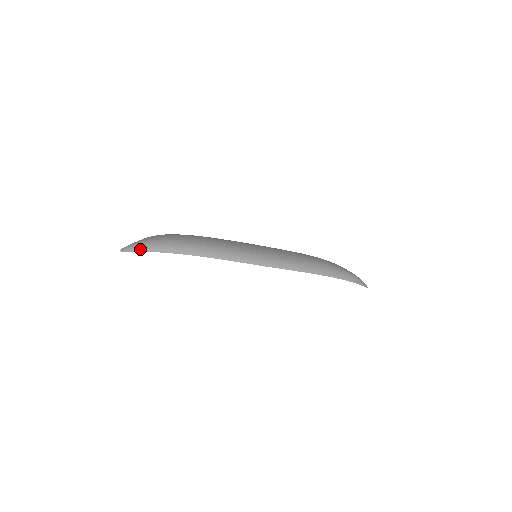
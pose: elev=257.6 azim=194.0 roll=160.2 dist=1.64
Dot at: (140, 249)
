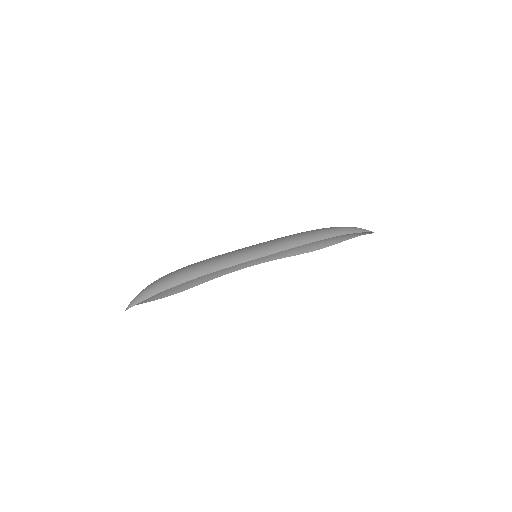
Dot at: (144, 298)
